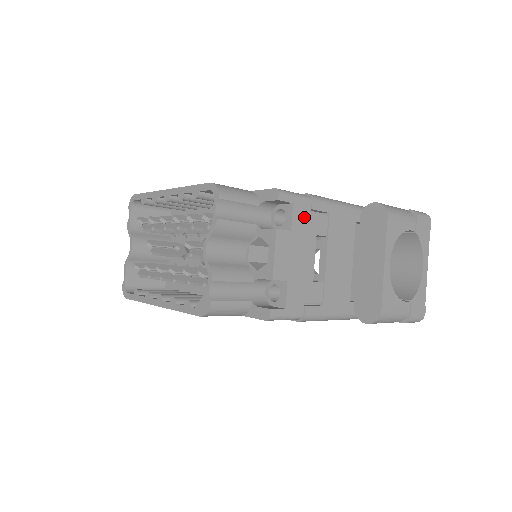
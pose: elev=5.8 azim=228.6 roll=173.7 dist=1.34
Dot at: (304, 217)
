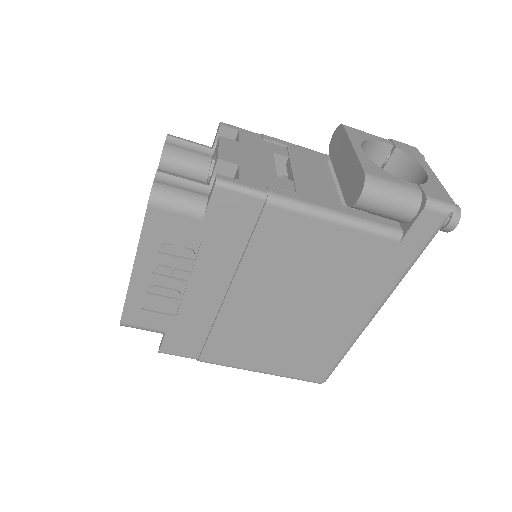
Dot at: (254, 140)
